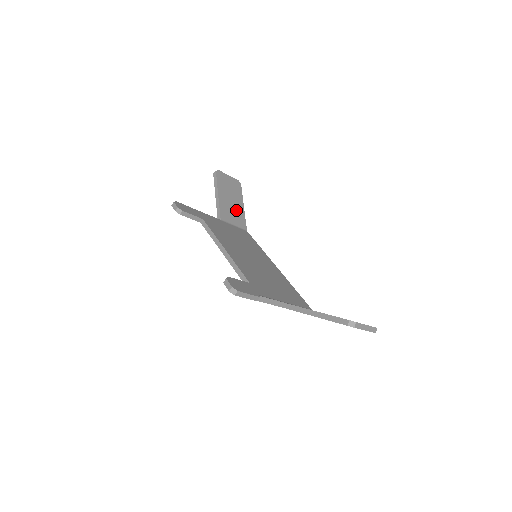
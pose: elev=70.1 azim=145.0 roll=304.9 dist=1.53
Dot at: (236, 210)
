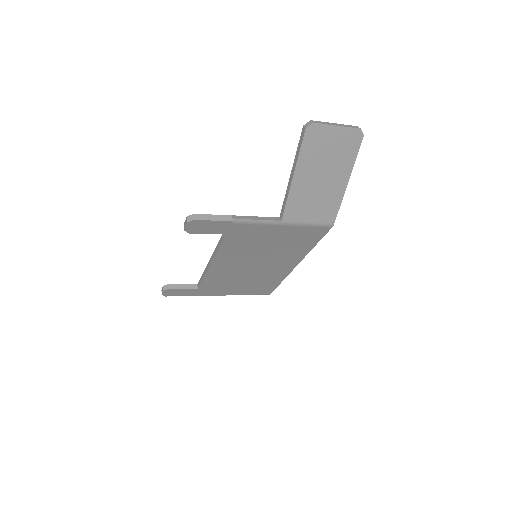
Dot at: occluded
